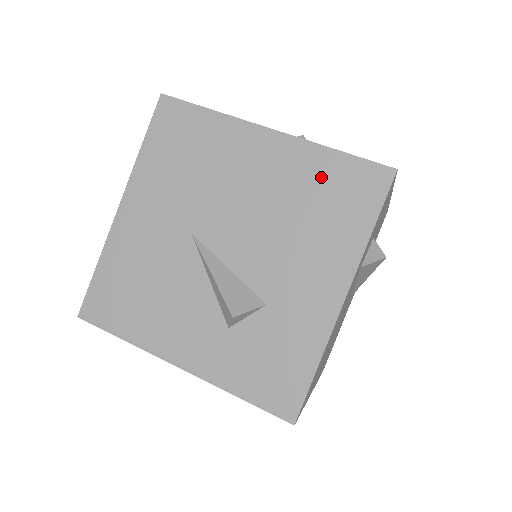
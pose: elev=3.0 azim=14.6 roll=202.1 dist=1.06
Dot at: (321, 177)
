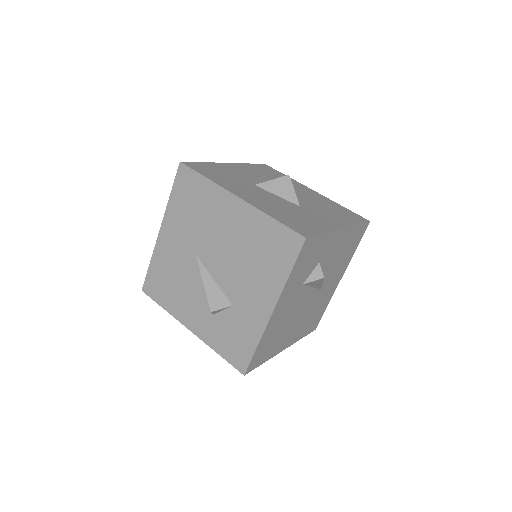
Dot at: (264, 234)
